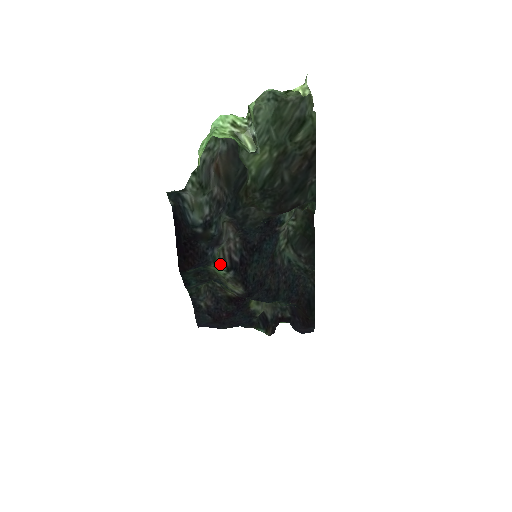
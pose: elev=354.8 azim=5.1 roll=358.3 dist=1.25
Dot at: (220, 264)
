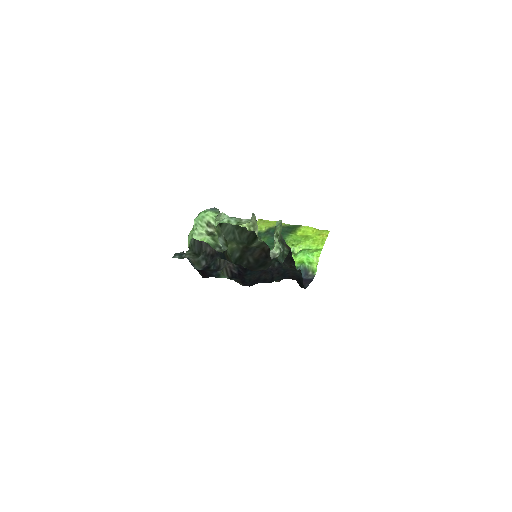
Dot at: (224, 276)
